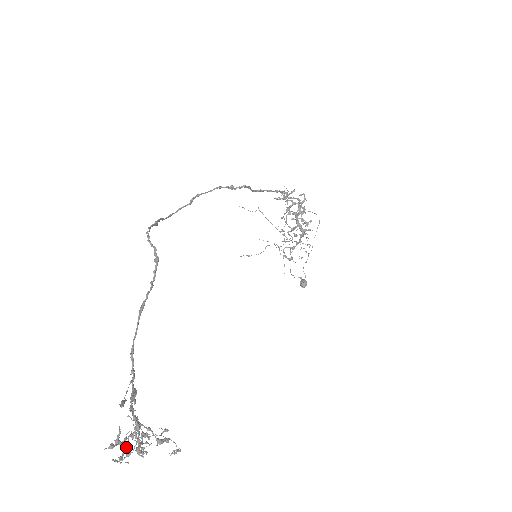
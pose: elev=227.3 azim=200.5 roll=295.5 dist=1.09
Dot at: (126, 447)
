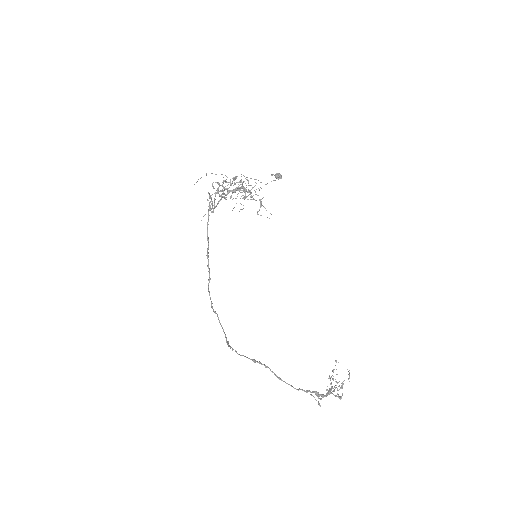
Dot at: (335, 387)
